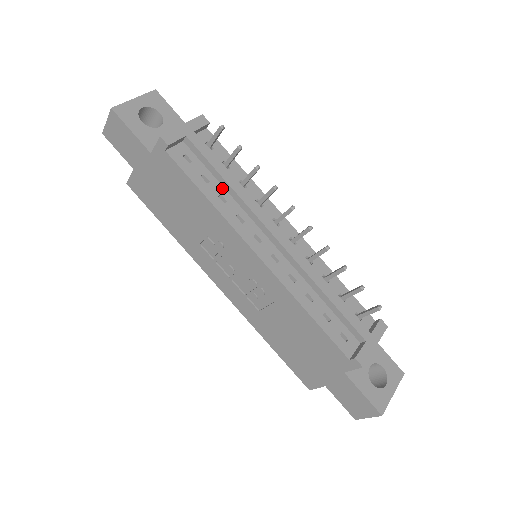
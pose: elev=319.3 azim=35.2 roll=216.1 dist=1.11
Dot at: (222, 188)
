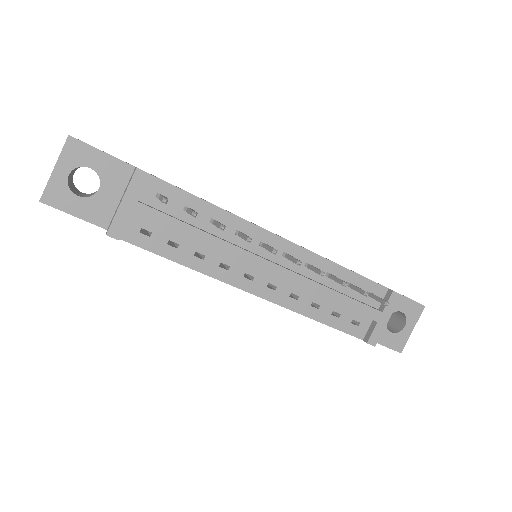
Dot at: (194, 243)
